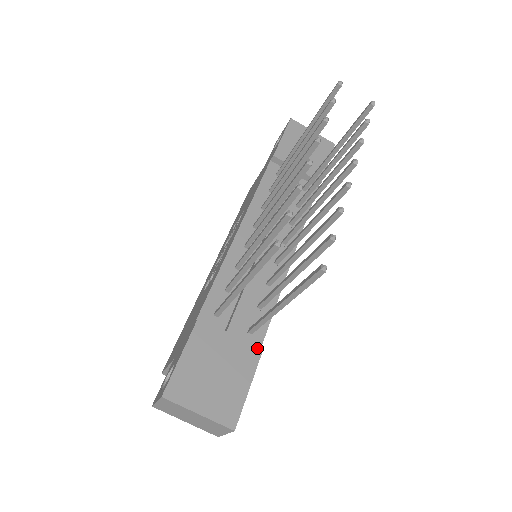
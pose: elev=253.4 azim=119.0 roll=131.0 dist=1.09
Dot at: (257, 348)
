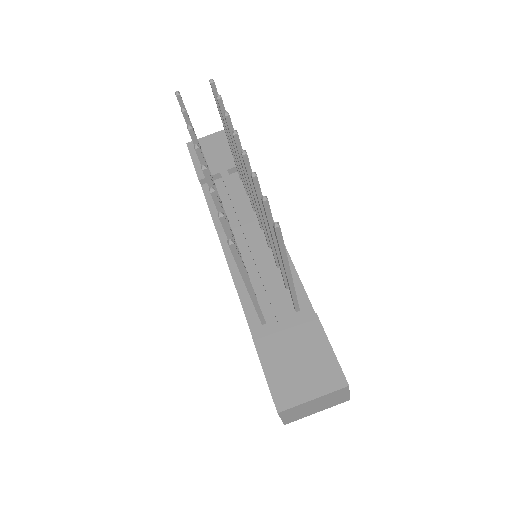
Dot at: (311, 316)
